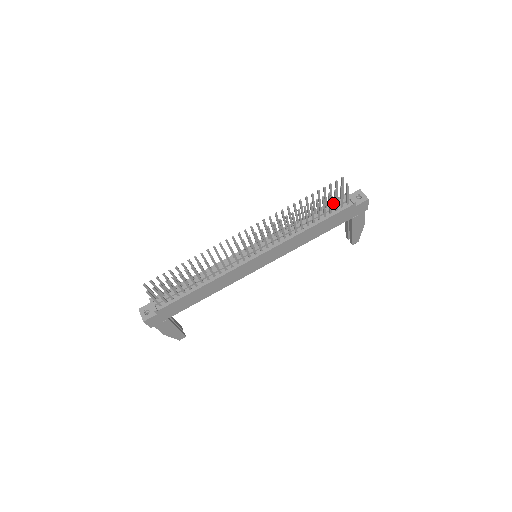
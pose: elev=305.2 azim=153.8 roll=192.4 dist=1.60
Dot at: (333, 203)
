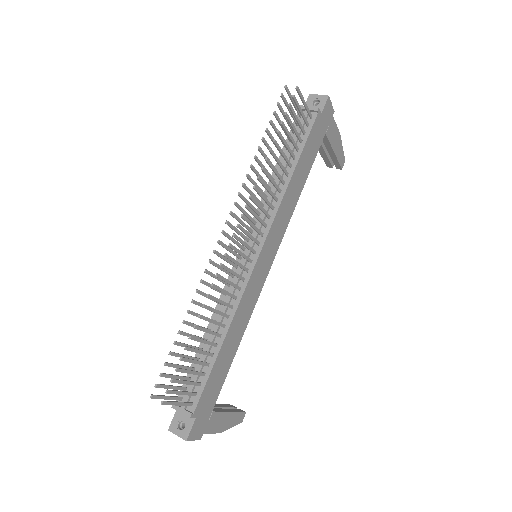
Dot at: occluded
